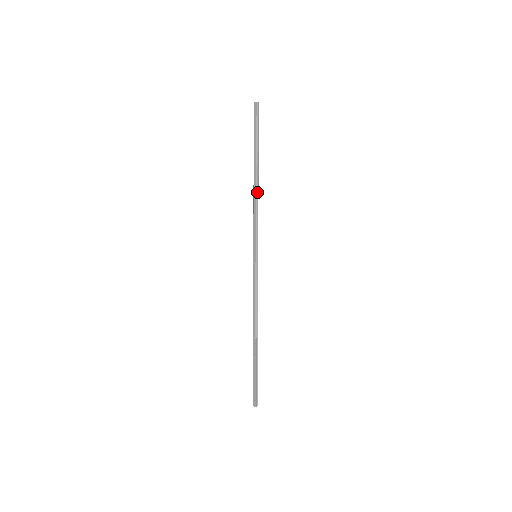
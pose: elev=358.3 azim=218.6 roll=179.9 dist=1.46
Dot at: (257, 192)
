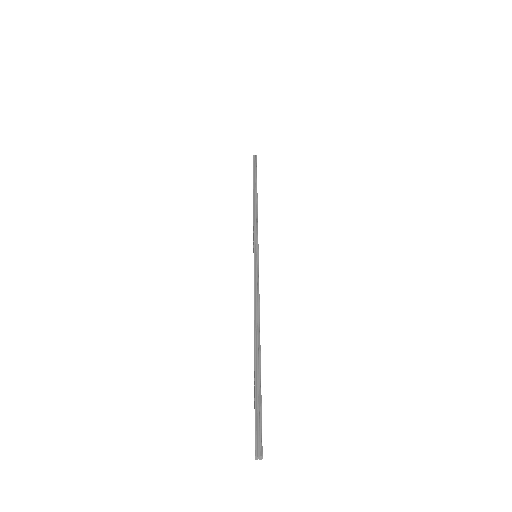
Dot at: (256, 206)
